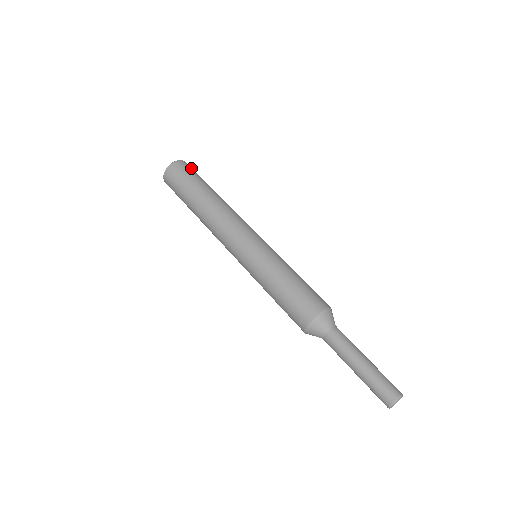
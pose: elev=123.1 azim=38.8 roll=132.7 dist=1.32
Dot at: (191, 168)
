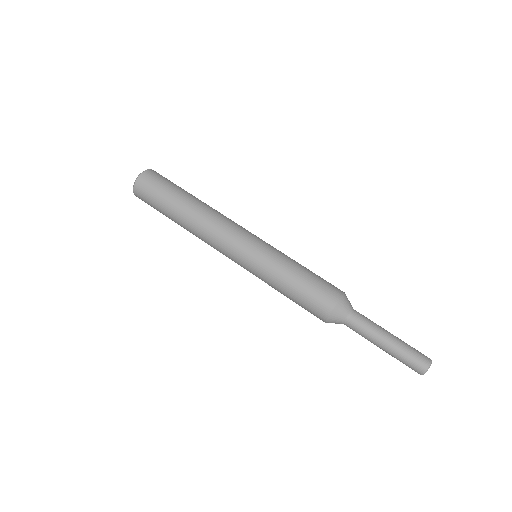
Dot at: (151, 182)
